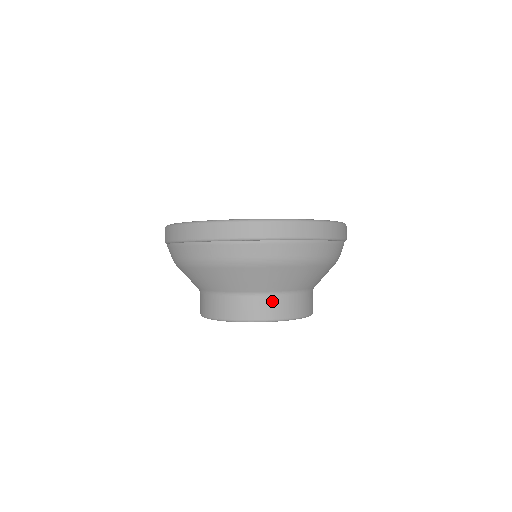
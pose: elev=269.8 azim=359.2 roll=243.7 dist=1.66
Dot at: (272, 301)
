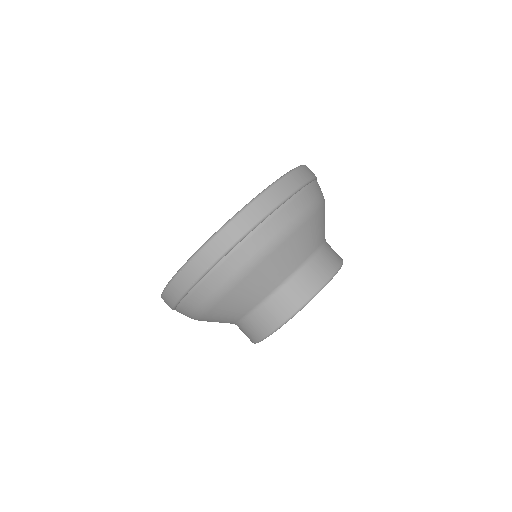
Dot at: (311, 269)
